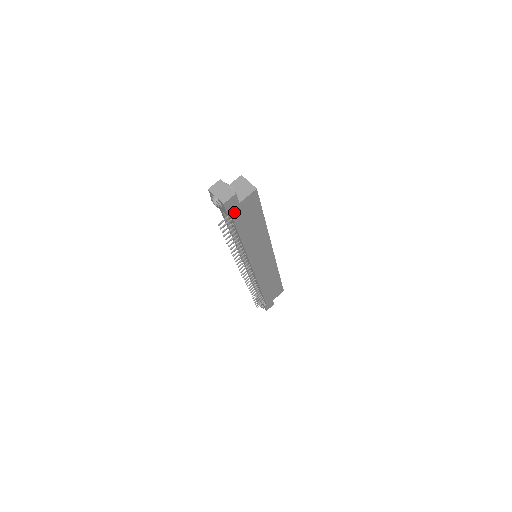
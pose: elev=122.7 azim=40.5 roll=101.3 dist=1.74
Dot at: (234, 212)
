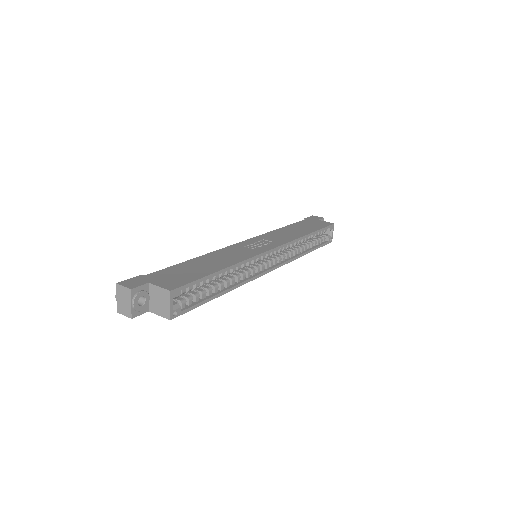
Dot at: occluded
